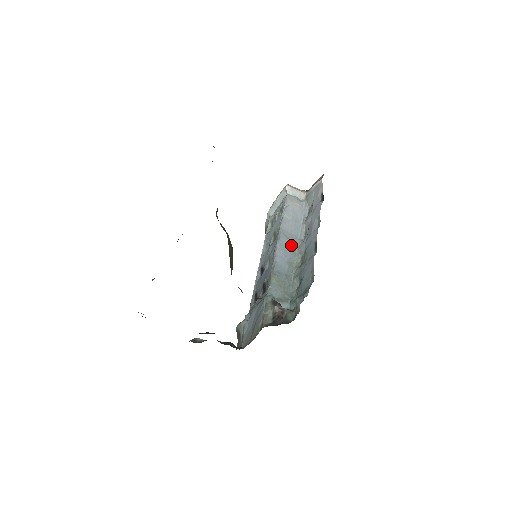
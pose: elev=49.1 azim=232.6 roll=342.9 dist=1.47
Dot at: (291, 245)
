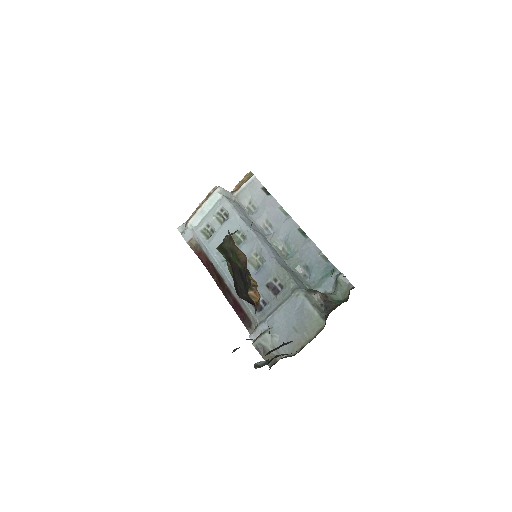
Dot at: (267, 241)
